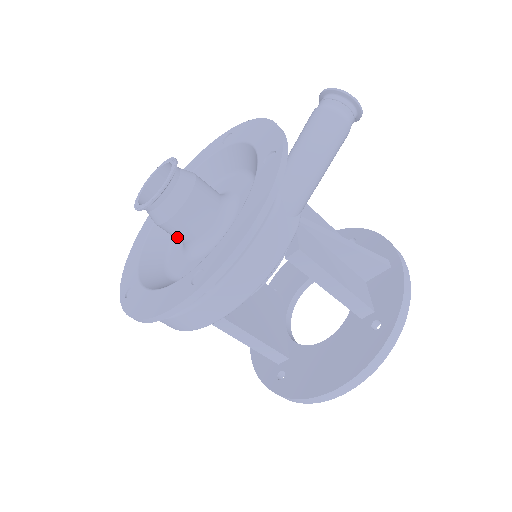
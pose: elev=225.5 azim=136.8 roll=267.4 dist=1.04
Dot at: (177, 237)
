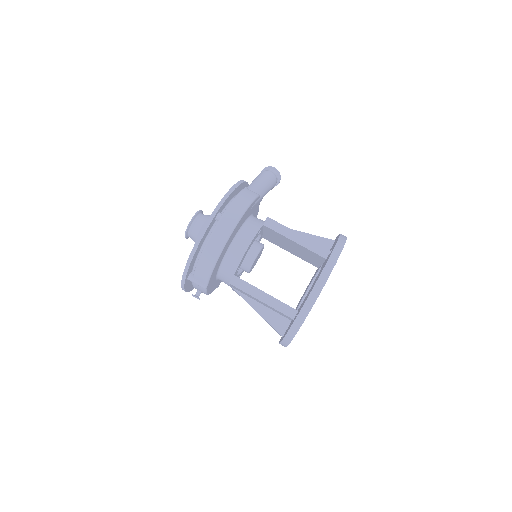
Dot at: occluded
